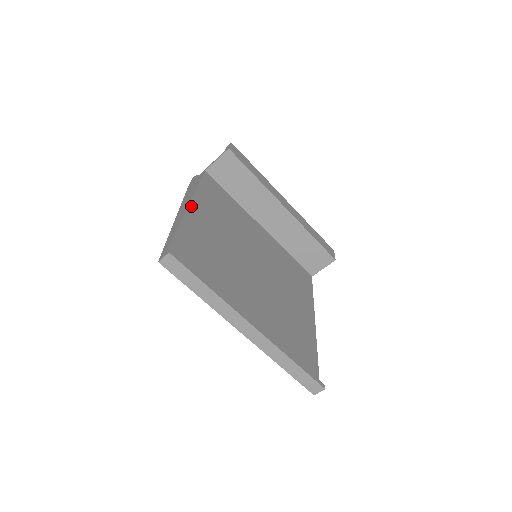
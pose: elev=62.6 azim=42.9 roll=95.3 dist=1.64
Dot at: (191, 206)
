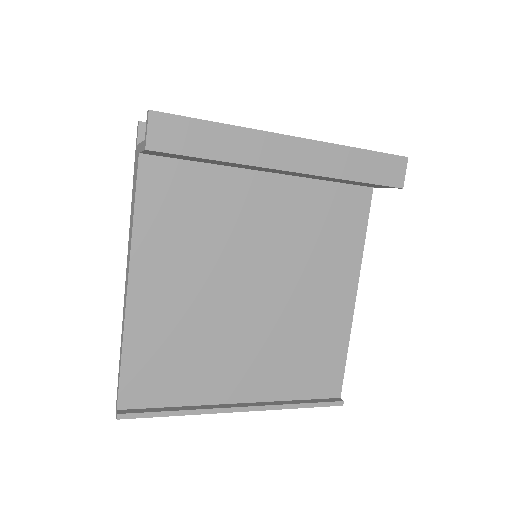
Dot at: (131, 286)
